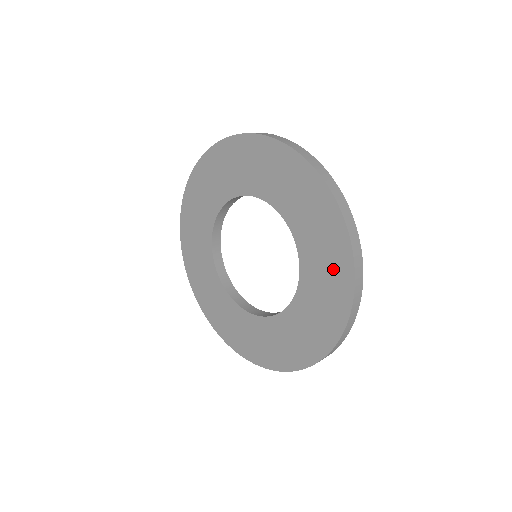
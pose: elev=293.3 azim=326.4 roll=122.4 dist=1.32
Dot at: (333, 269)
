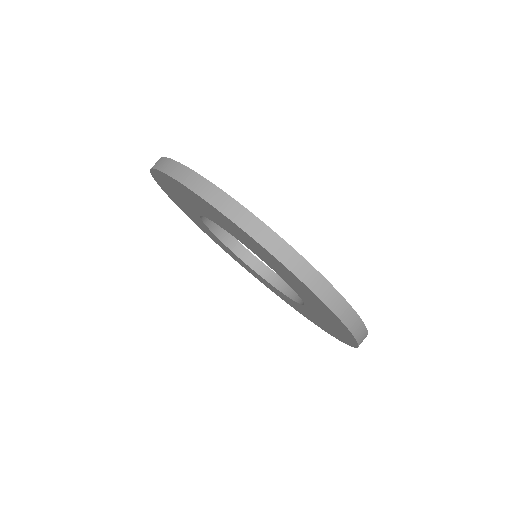
Dot at: (337, 328)
